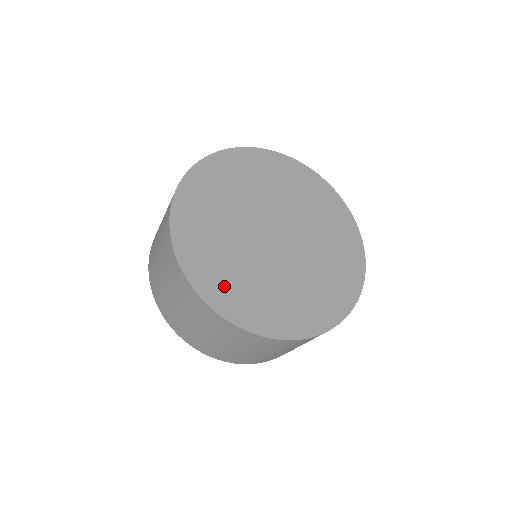
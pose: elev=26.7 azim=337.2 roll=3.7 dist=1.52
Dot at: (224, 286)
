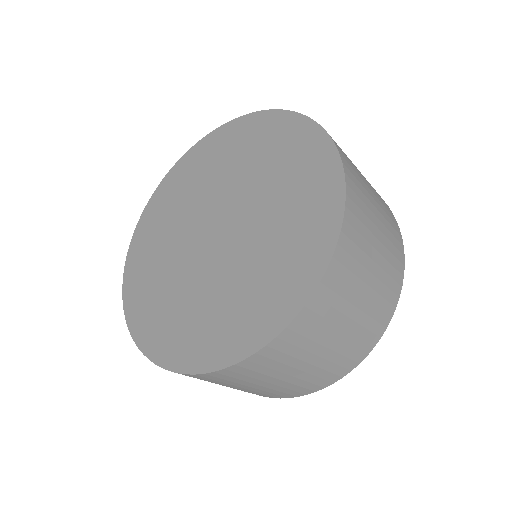
Dot at: (161, 326)
